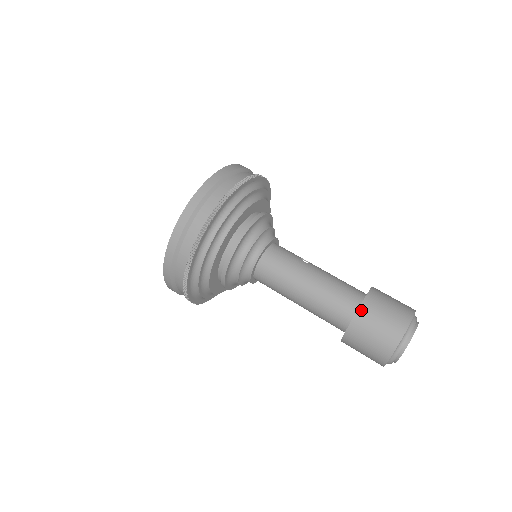
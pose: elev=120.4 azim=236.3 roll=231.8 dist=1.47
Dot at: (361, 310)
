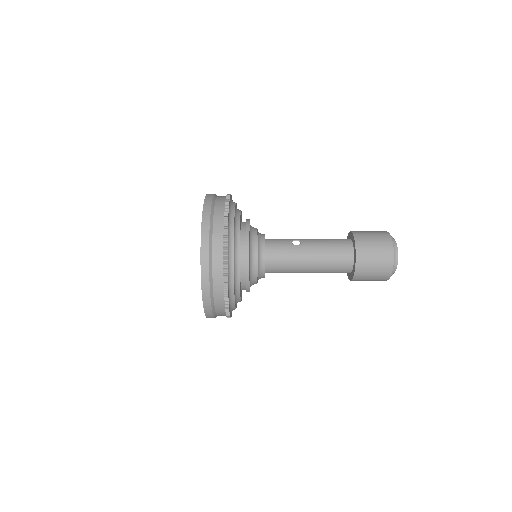
Dot at: (358, 263)
